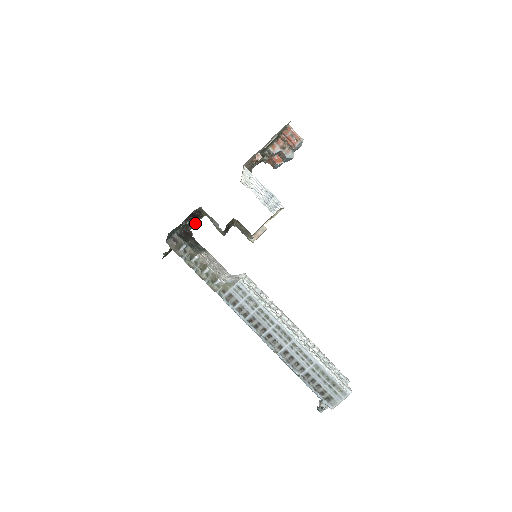
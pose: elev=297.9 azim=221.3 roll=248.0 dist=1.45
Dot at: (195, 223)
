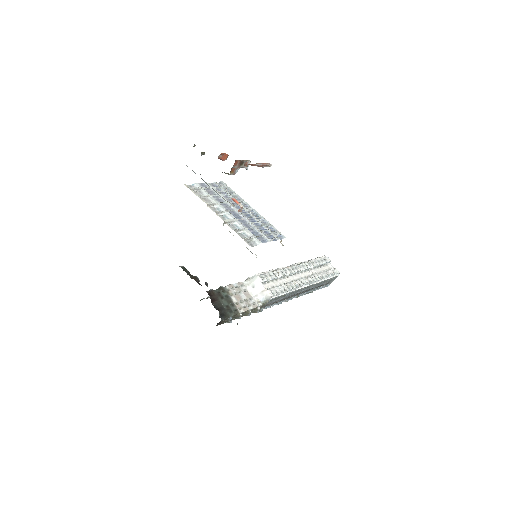
Dot at: occluded
